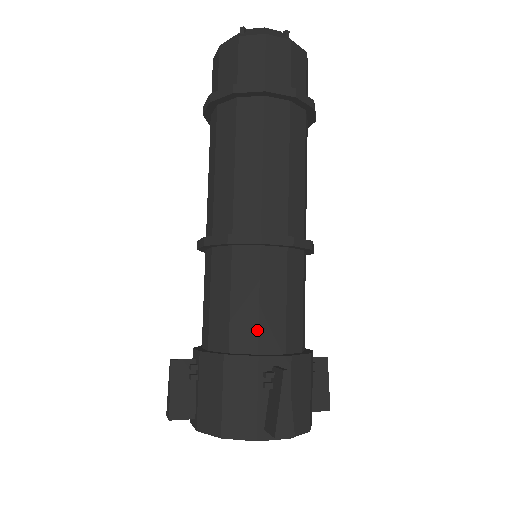
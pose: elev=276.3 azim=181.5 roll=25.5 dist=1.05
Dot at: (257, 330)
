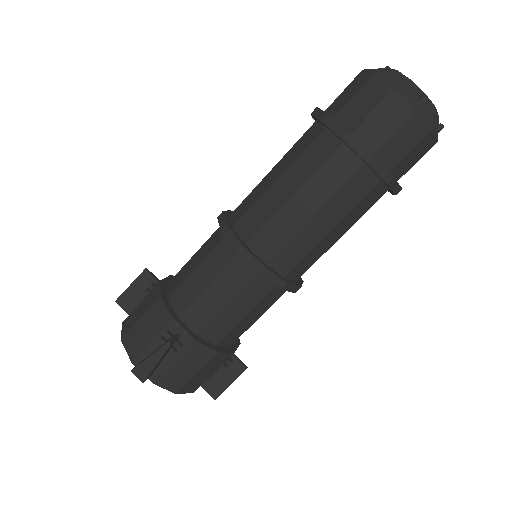
Dot at: (190, 302)
